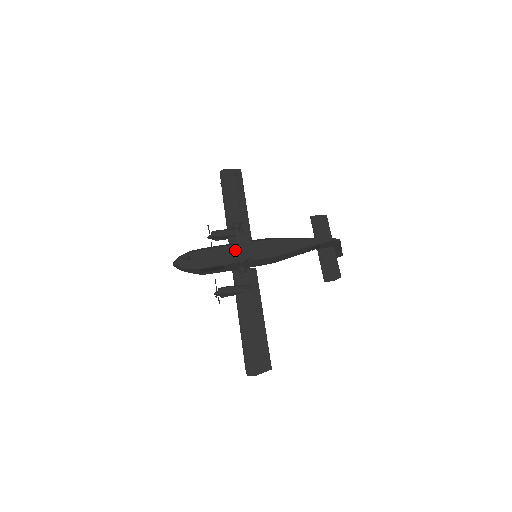
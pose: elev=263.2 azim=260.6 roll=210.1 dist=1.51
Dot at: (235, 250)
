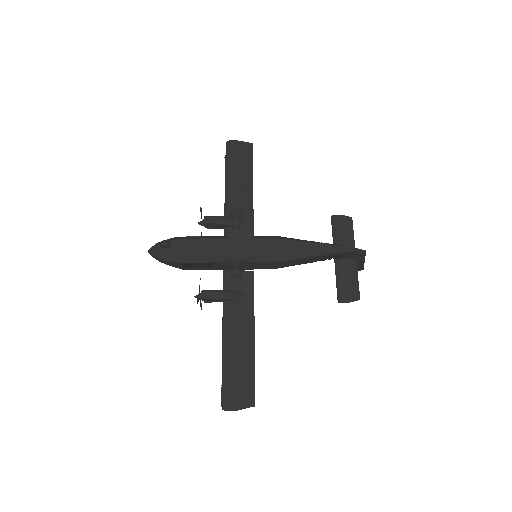
Dot at: (230, 245)
